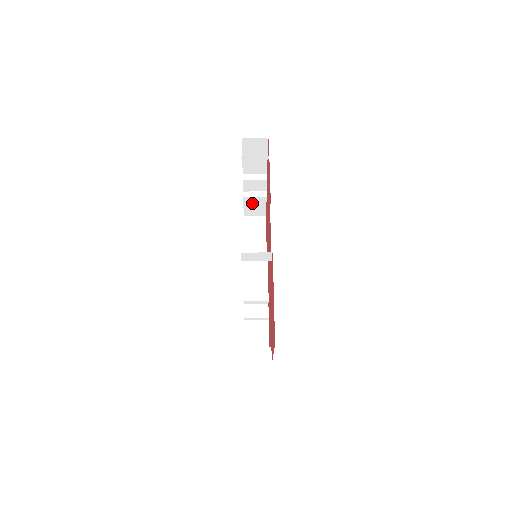
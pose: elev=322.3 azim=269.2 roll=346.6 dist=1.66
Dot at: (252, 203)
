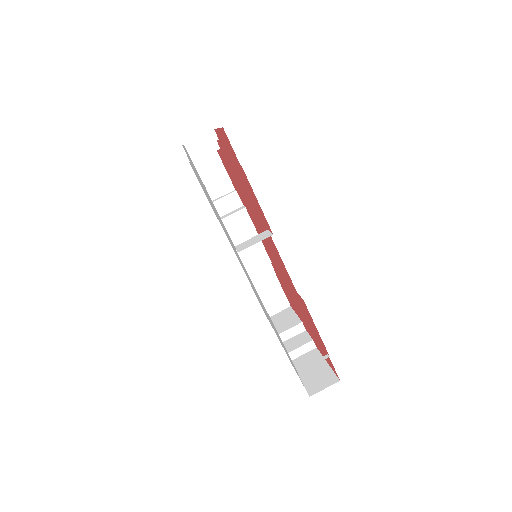
Dot at: occluded
